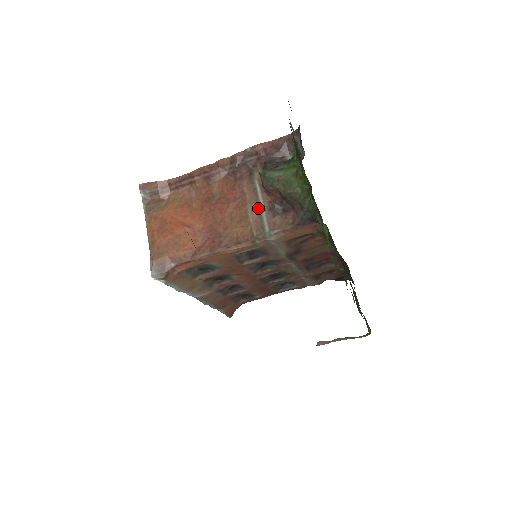
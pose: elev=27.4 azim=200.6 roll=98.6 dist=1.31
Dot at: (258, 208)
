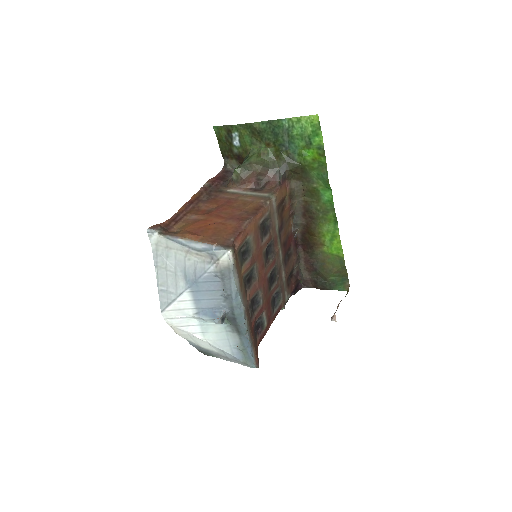
Dot at: (247, 195)
